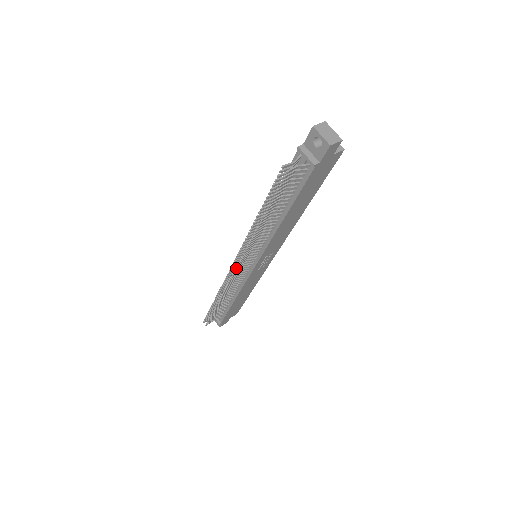
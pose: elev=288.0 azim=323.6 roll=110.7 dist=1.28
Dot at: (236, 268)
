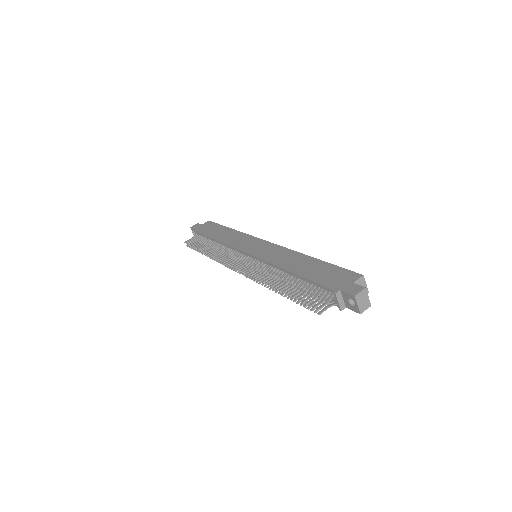
Dot at: occluded
